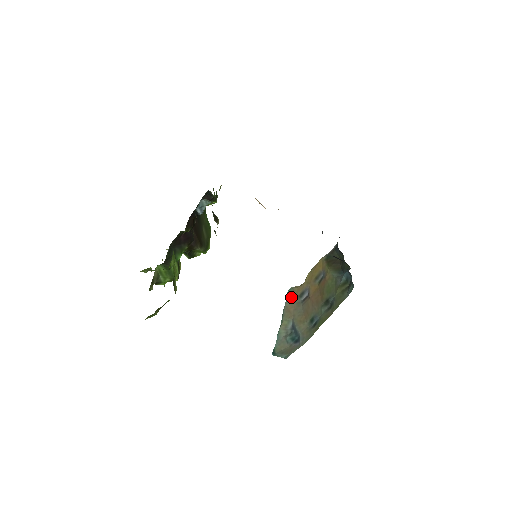
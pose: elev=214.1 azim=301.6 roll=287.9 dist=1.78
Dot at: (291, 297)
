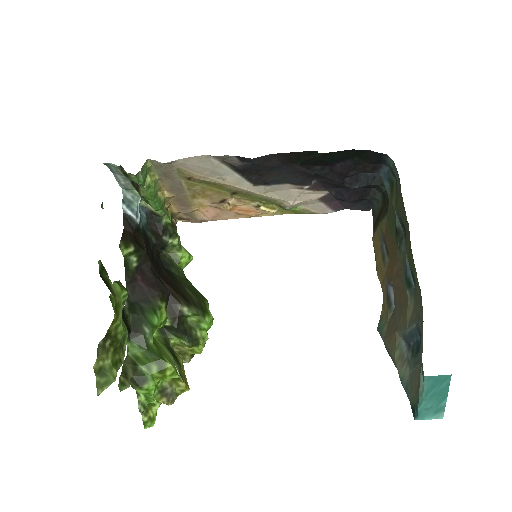
Dot at: (383, 326)
